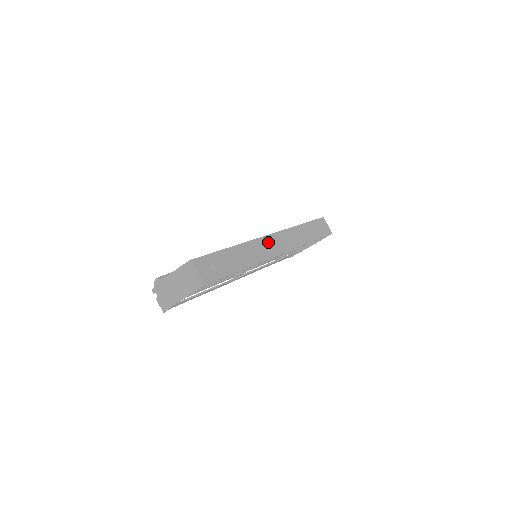
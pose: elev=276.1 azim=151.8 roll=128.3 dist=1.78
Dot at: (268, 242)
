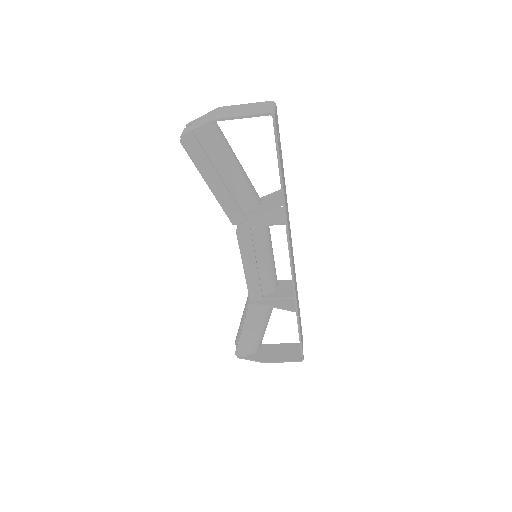
Dot at: occluded
